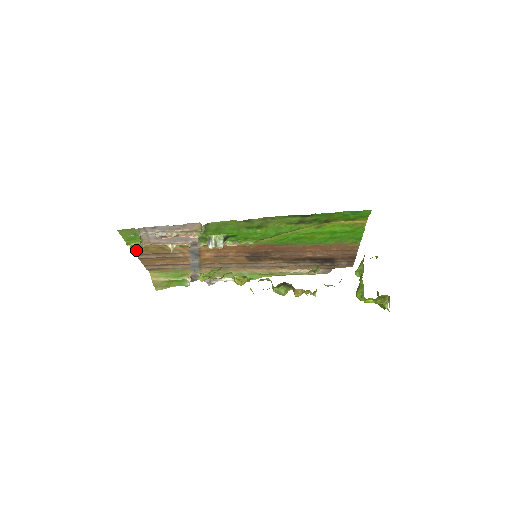
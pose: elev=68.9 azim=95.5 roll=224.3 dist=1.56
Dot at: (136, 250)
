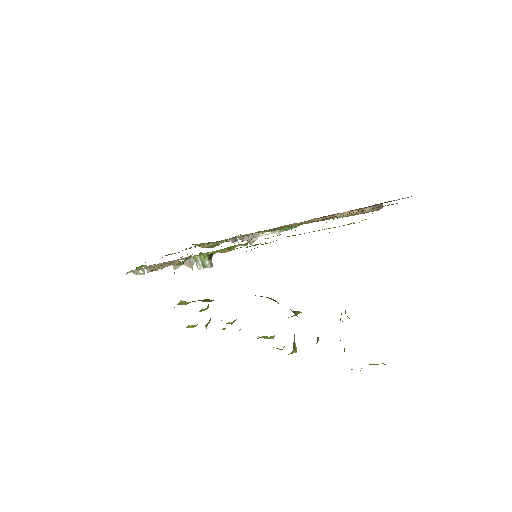
Dot at: occluded
